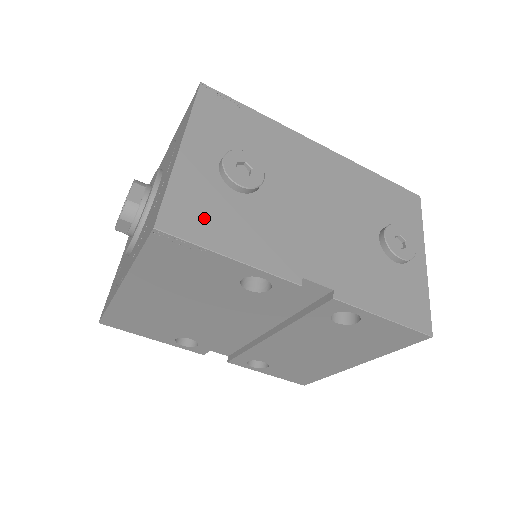
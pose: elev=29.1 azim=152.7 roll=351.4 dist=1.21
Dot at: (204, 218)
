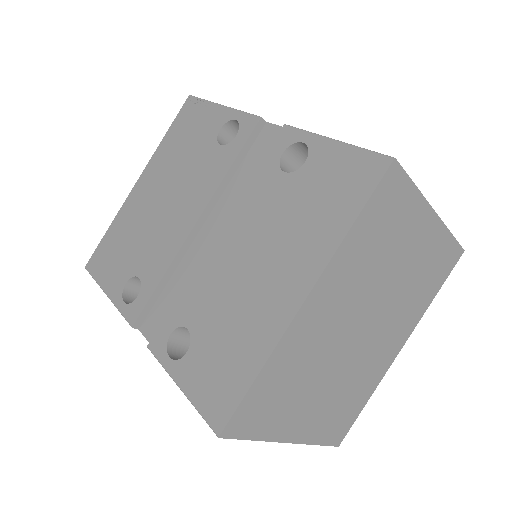
Dot at: occluded
